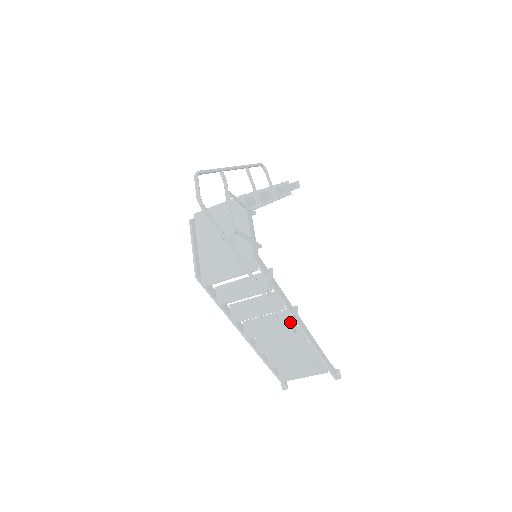
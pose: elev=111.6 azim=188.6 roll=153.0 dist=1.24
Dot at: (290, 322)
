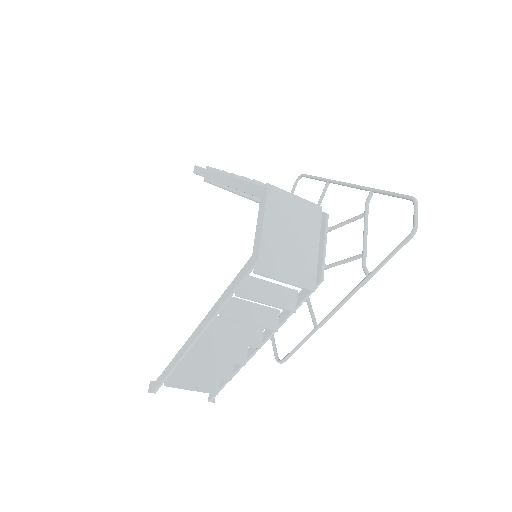
Dot at: (257, 341)
